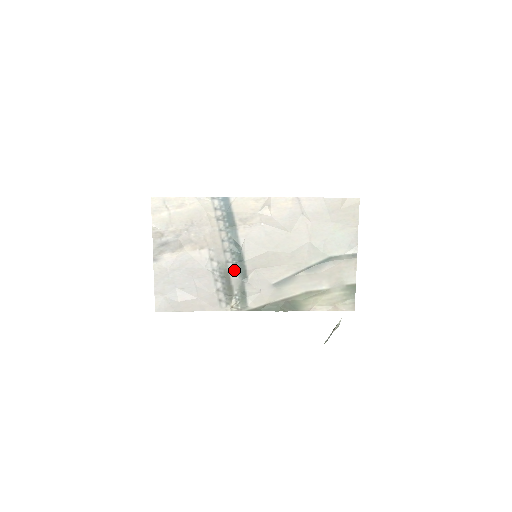
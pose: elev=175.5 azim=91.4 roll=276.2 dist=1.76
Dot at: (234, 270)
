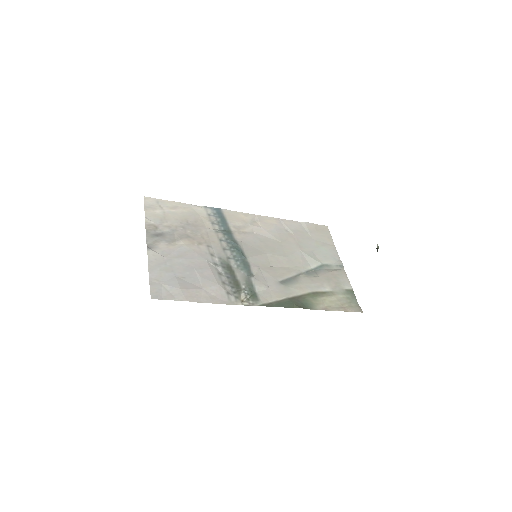
Dot at: (237, 266)
